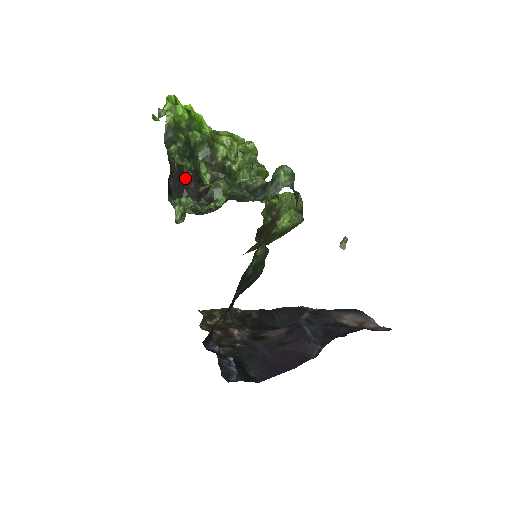
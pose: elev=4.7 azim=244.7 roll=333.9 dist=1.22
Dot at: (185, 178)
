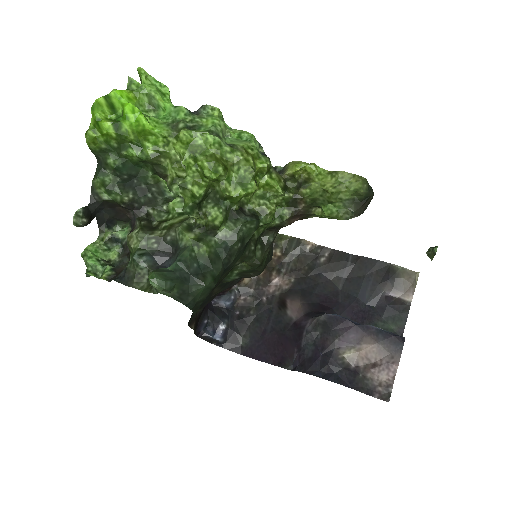
Dot at: (121, 207)
